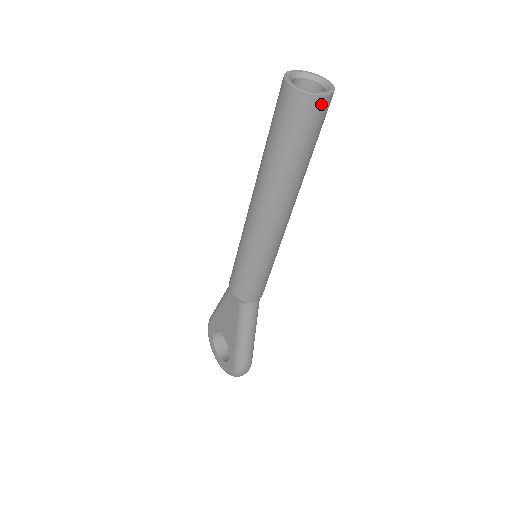
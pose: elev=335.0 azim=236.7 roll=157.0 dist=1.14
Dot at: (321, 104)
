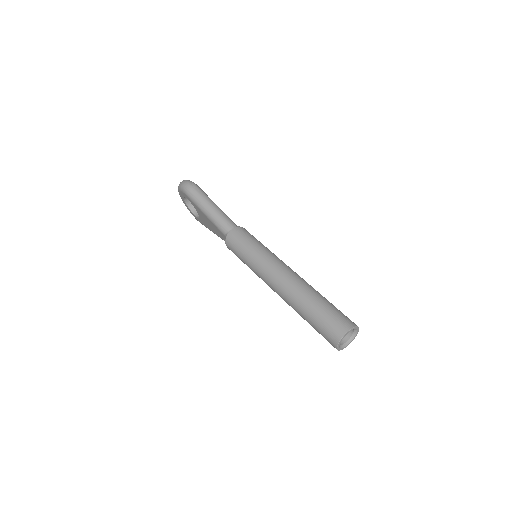
Dot at: (344, 342)
